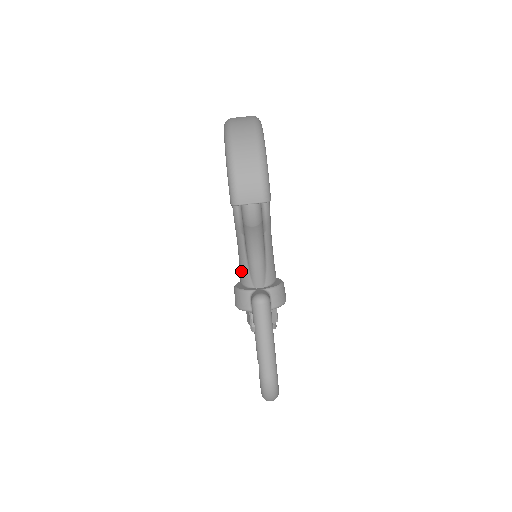
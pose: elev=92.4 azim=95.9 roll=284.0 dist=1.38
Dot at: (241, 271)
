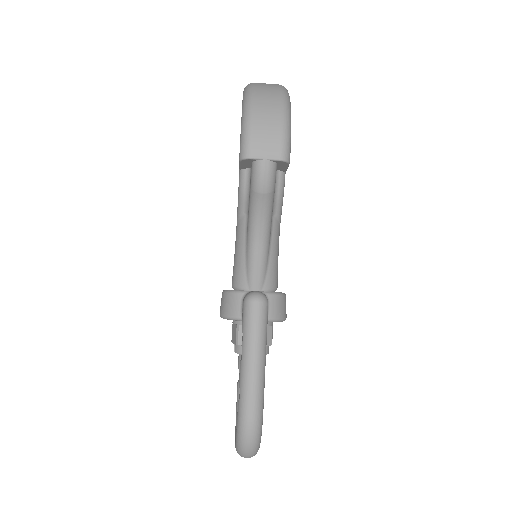
Dot at: (235, 267)
